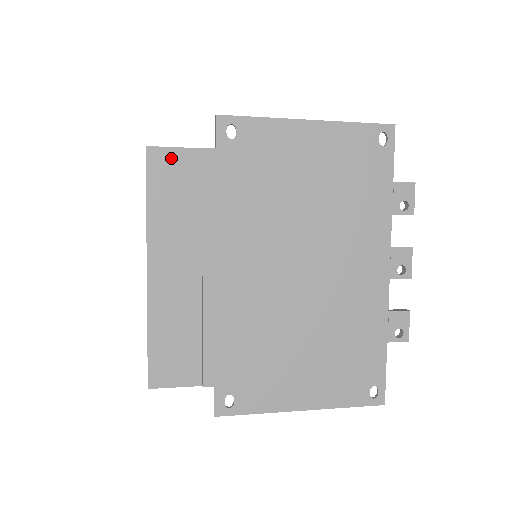
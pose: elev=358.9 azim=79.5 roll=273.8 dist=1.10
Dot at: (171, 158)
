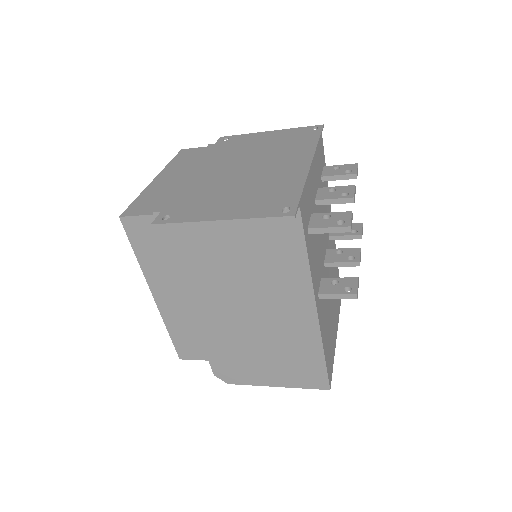
Dot at: (191, 150)
